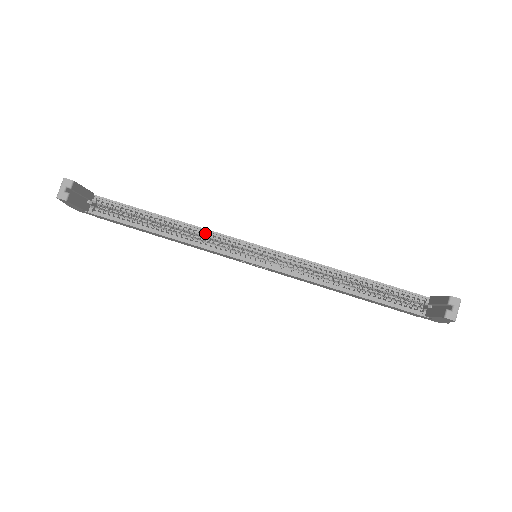
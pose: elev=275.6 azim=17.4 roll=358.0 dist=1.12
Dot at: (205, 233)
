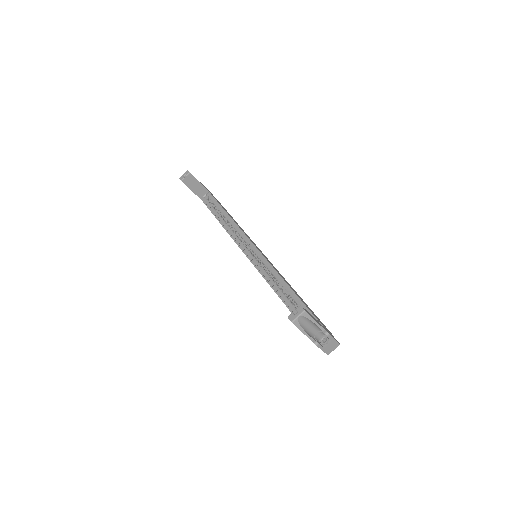
Dot at: (239, 230)
